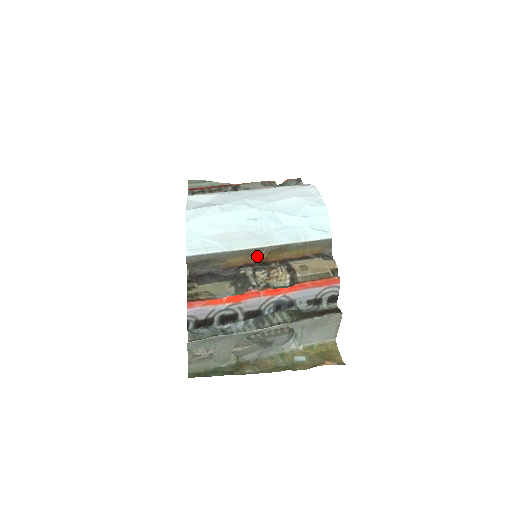
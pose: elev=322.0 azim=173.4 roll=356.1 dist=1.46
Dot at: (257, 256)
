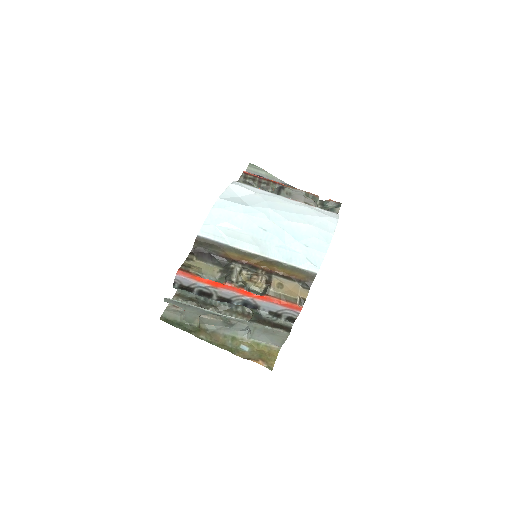
Dot at: (251, 259)
